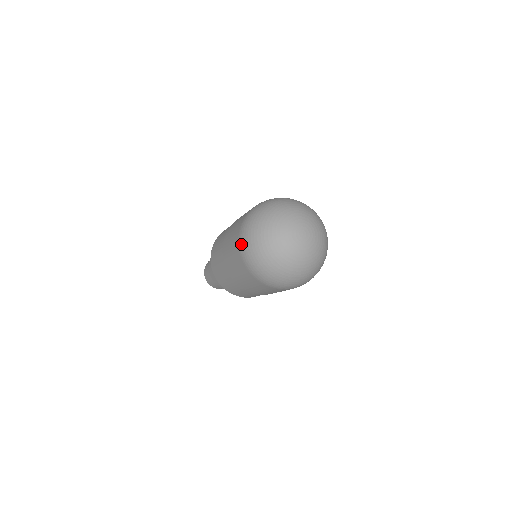
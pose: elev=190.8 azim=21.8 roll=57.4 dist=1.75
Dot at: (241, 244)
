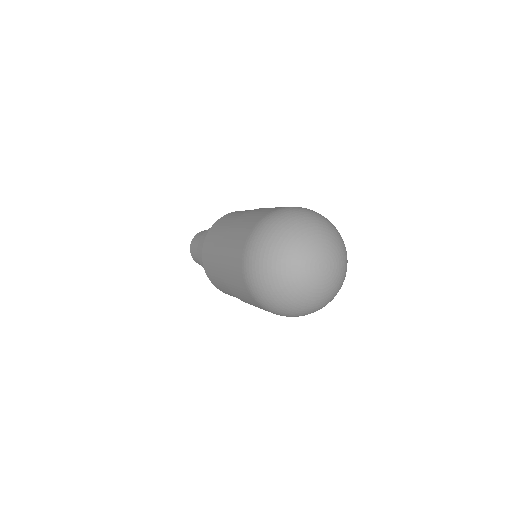
Dot at: (247, 252)
